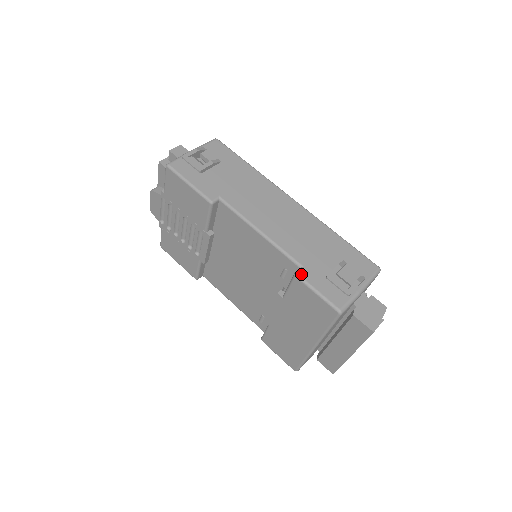
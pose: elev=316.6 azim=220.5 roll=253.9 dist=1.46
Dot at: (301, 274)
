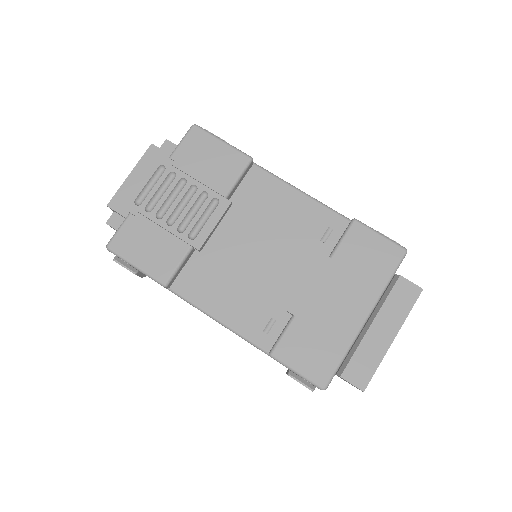
Dot at: (358, 221)
